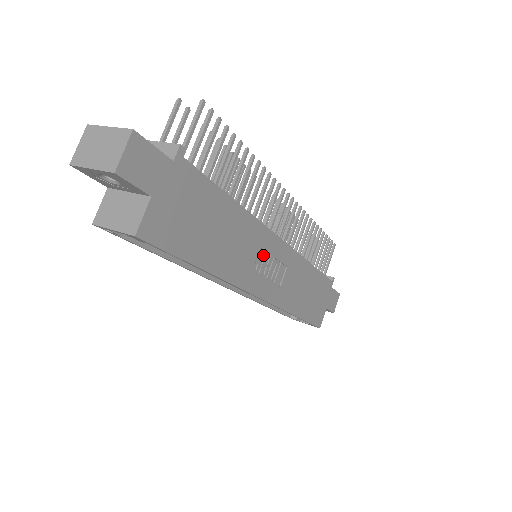
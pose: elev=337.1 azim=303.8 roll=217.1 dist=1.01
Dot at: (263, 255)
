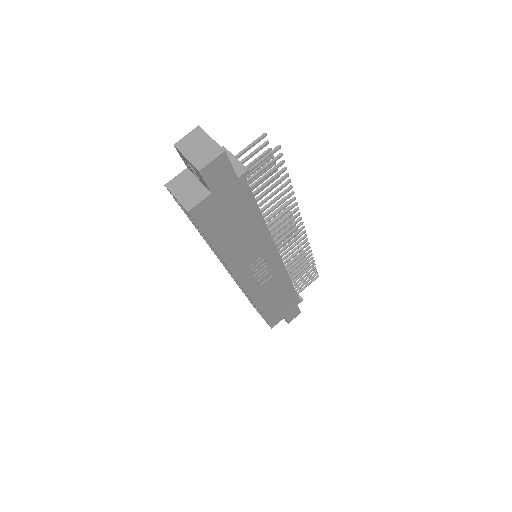
Dot at: (261, 260)
